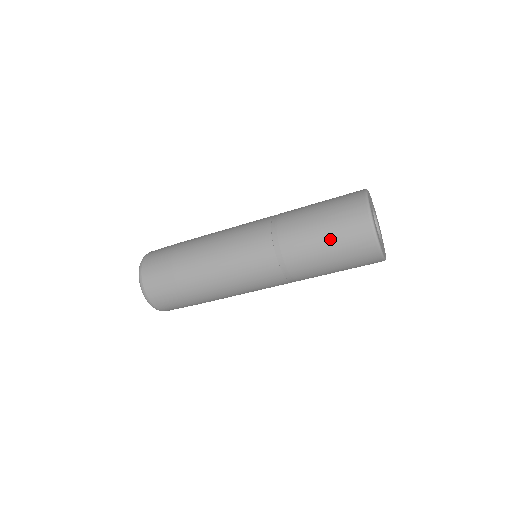
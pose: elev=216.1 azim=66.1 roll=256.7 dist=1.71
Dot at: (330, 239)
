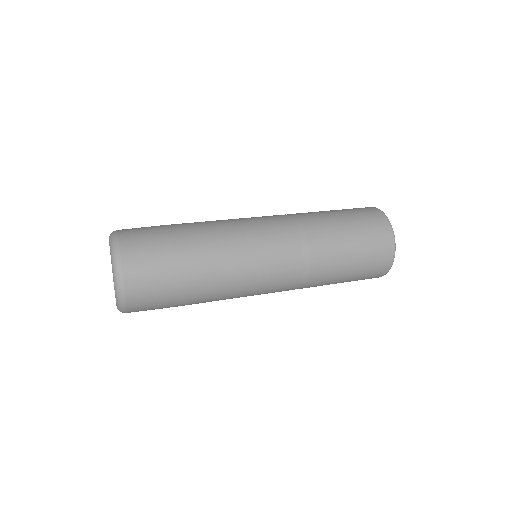
Dot at: occluded
